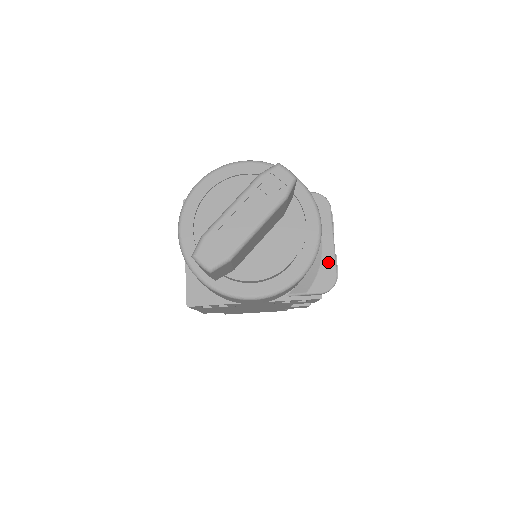
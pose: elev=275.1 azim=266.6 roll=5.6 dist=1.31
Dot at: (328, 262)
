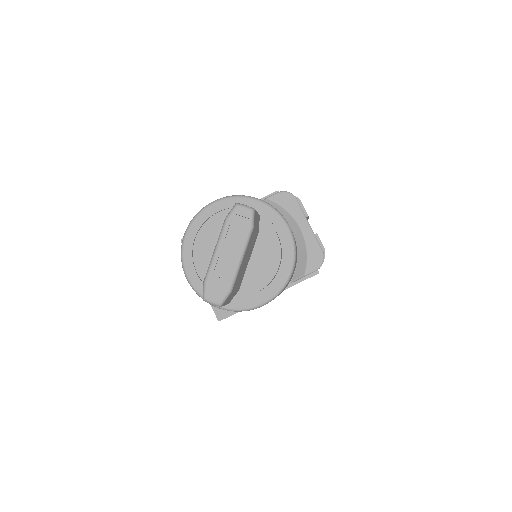
Dot at: (312, 244)
